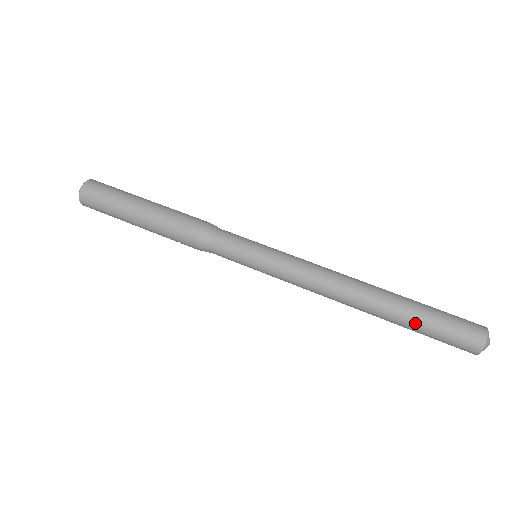
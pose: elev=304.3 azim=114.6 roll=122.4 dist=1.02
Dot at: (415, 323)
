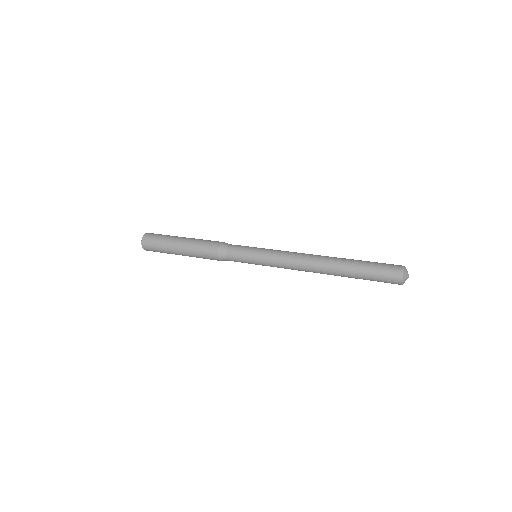
Dot at: (360, 265)
